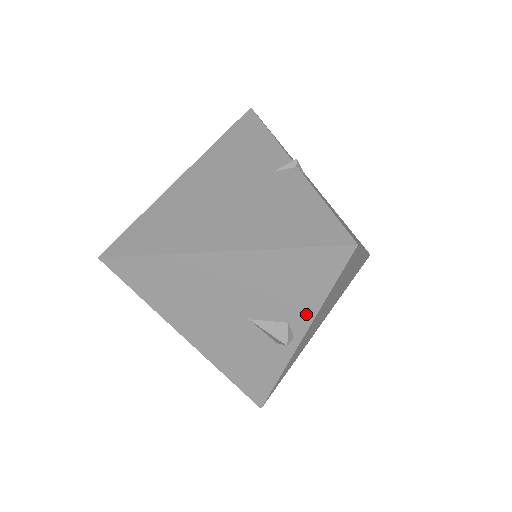
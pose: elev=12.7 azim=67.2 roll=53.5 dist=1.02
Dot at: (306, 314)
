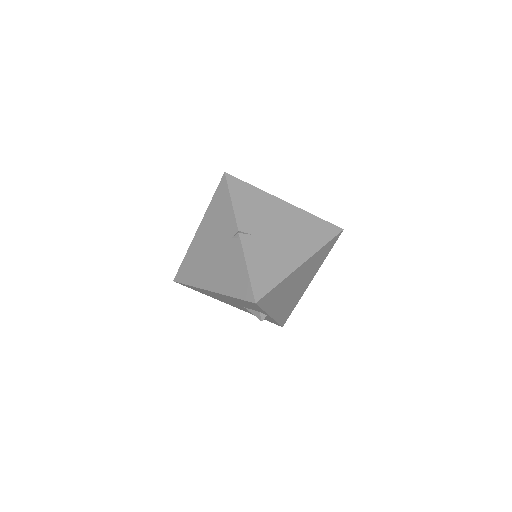
Dot at: (263, 312)
